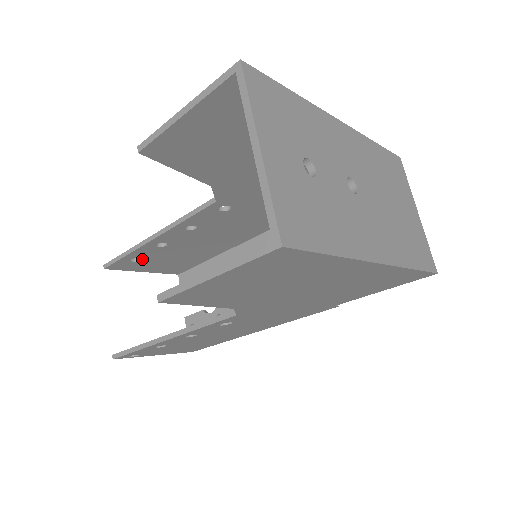
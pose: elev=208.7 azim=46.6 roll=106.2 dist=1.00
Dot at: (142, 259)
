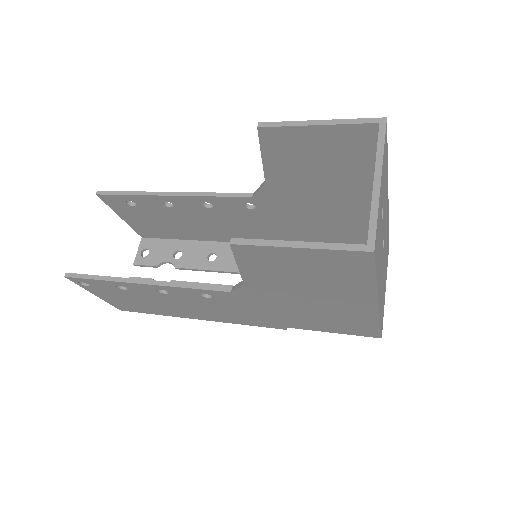
Dot at: (137, 206)
